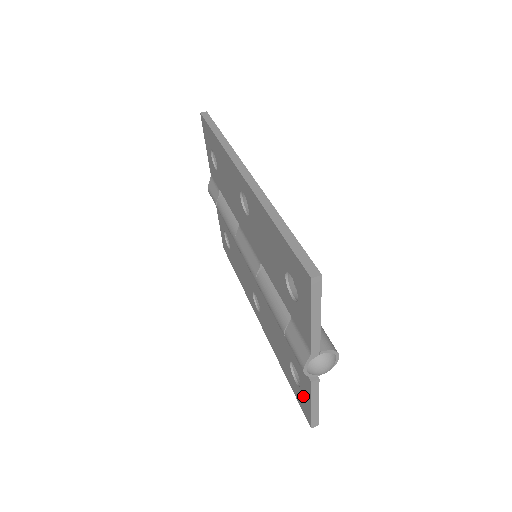
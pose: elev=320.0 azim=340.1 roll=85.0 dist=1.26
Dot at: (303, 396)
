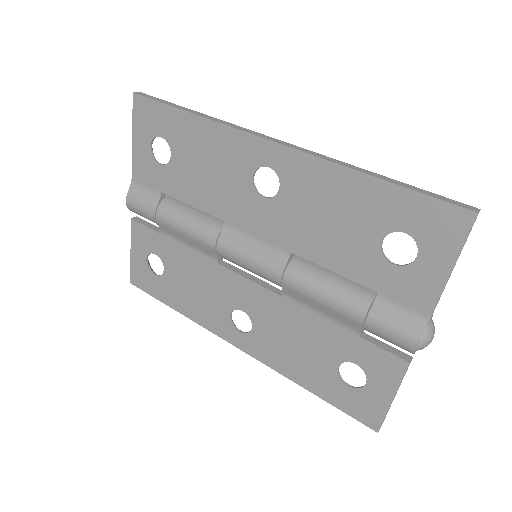
Dot at: (370, 396)
